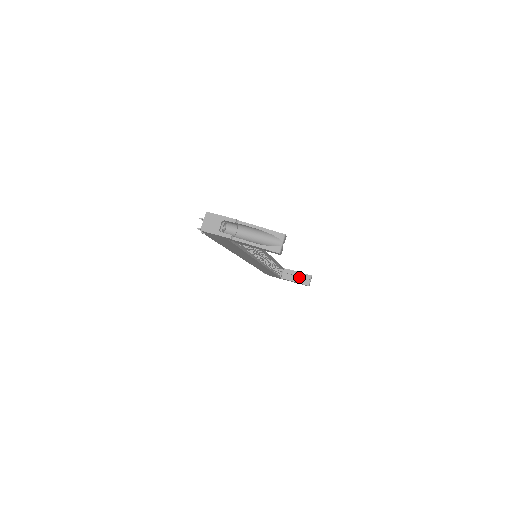
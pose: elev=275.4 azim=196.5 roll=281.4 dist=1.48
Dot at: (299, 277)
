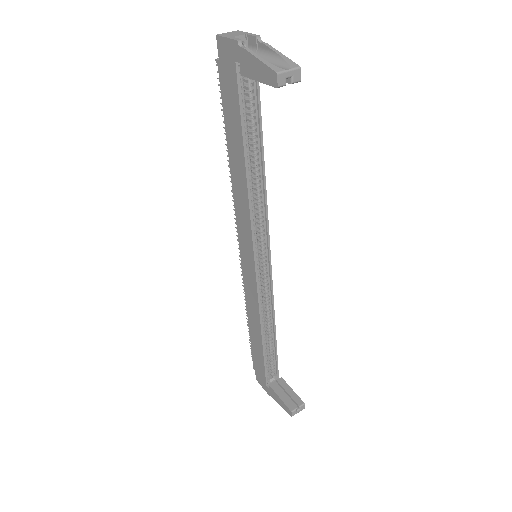
Dot at: (288, 396)
